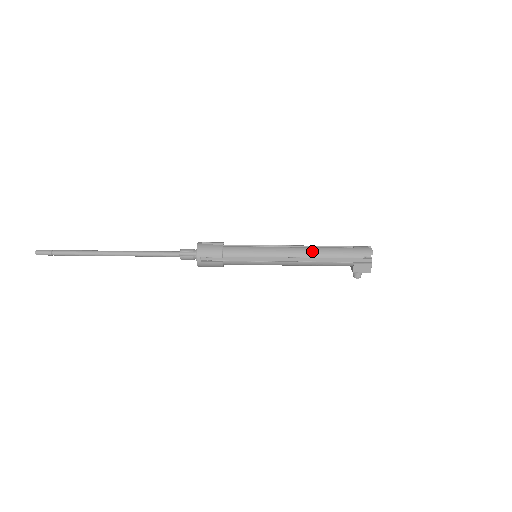
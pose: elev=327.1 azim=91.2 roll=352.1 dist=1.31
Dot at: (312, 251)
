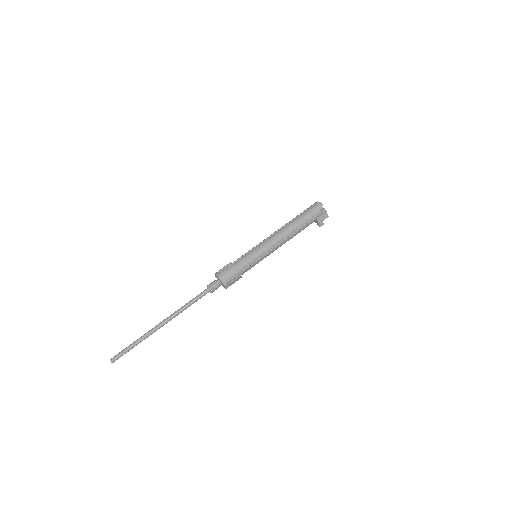
Dot at: (288, 228)
